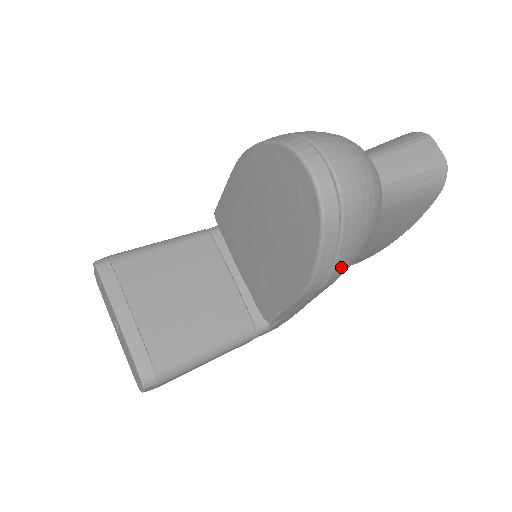
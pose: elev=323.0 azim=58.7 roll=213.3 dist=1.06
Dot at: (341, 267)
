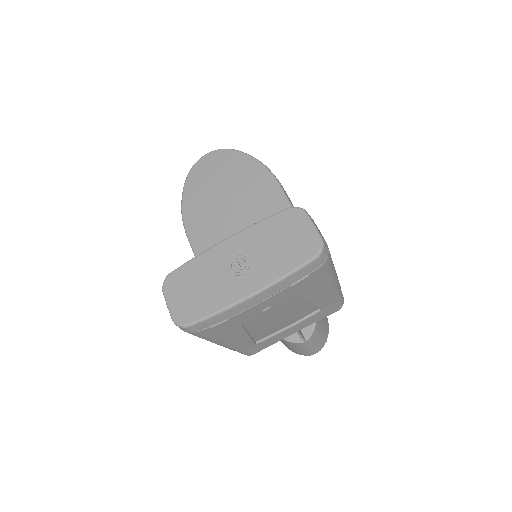
Dot at: occluded
